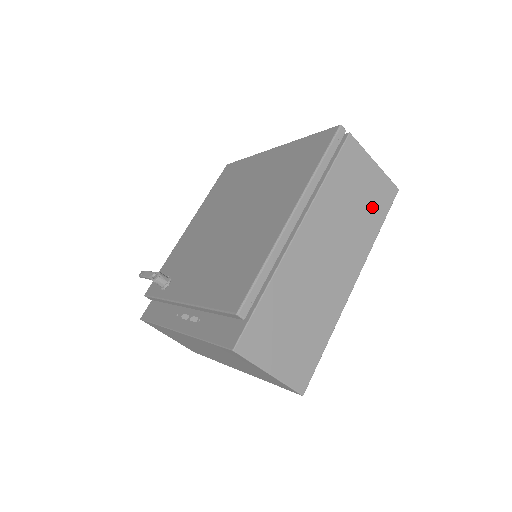
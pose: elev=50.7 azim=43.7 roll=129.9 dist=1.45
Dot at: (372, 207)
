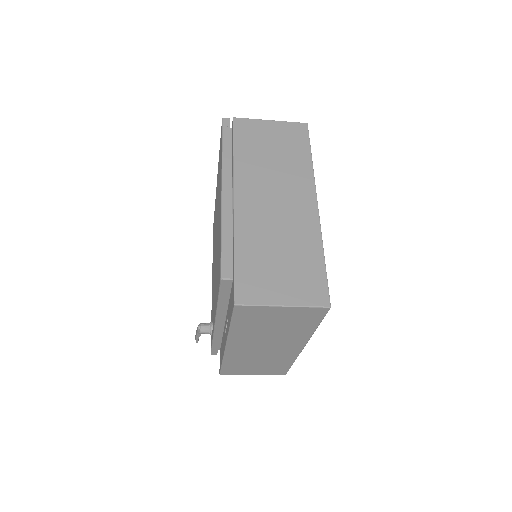
Dot at: (291, 147)
